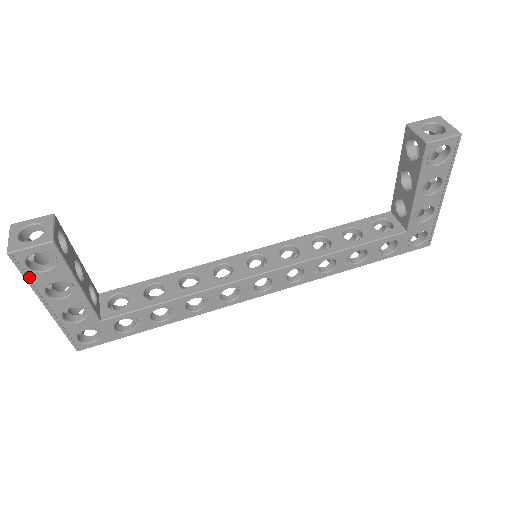
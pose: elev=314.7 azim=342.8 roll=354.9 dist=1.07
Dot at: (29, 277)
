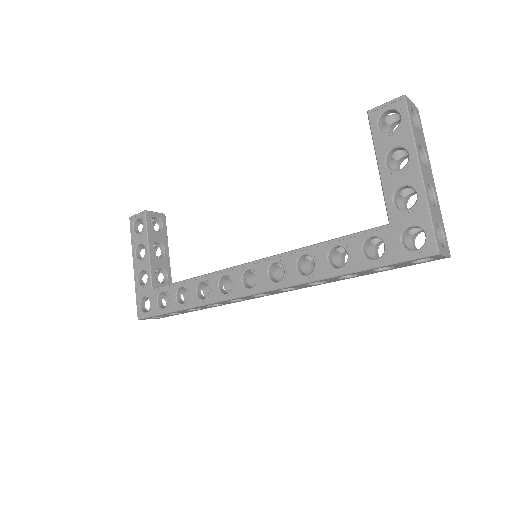
Dot at: (133, 237)
